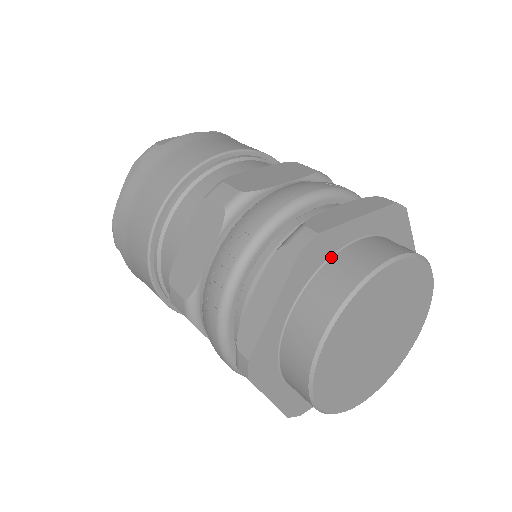
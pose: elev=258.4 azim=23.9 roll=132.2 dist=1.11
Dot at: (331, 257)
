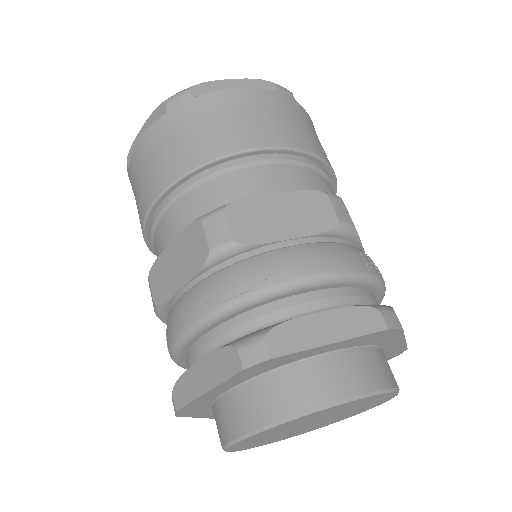
Dot at: (214, 401)
